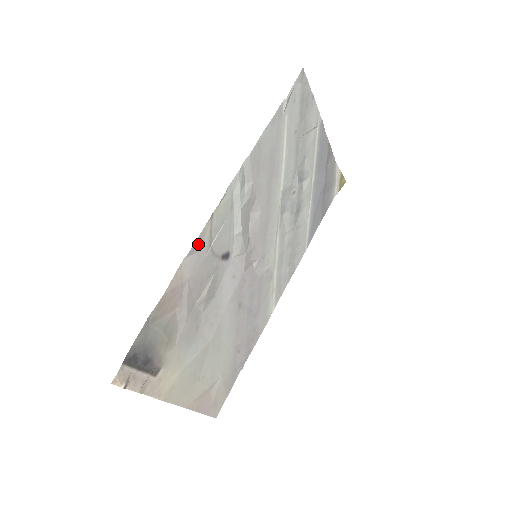
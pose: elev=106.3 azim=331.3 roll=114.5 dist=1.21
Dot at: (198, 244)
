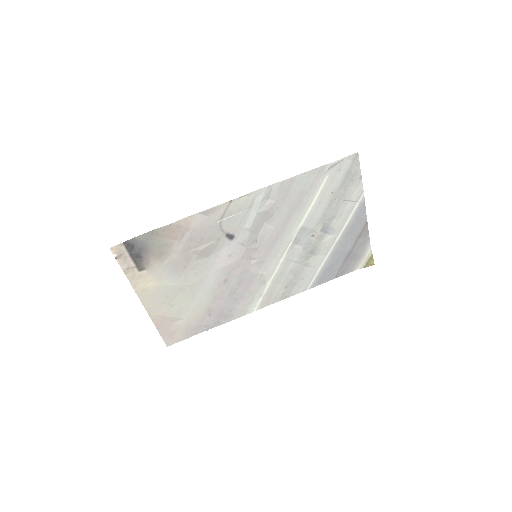
Dot at: (212, 211)
